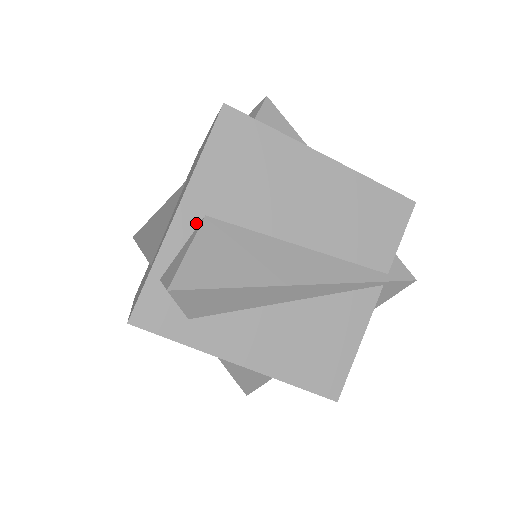
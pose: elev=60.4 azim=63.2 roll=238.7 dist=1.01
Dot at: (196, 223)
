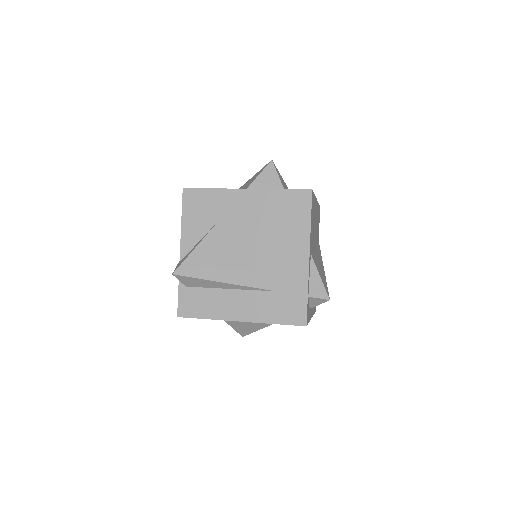
Dot at: (310, 260)
